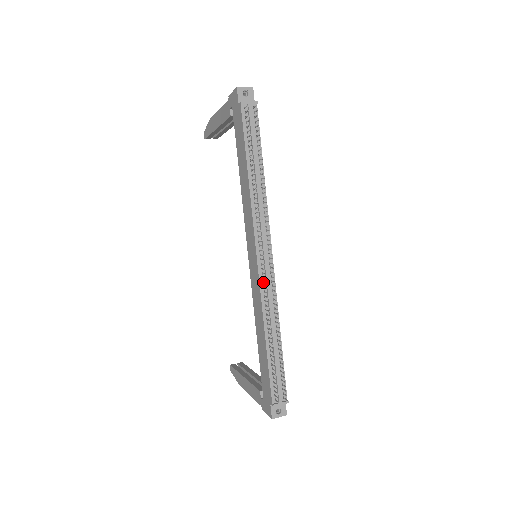
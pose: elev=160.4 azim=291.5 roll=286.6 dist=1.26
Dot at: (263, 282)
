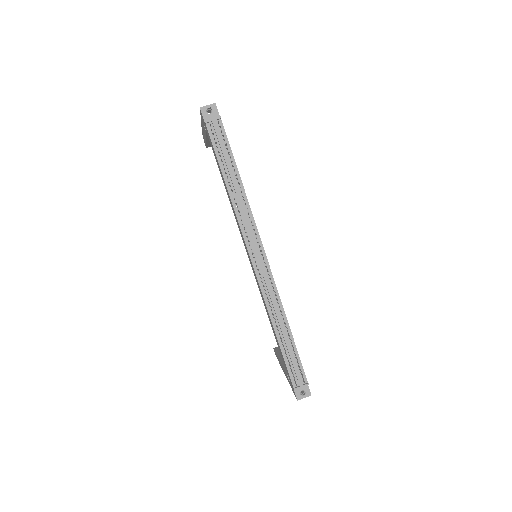
Dot at: (261, 281)
